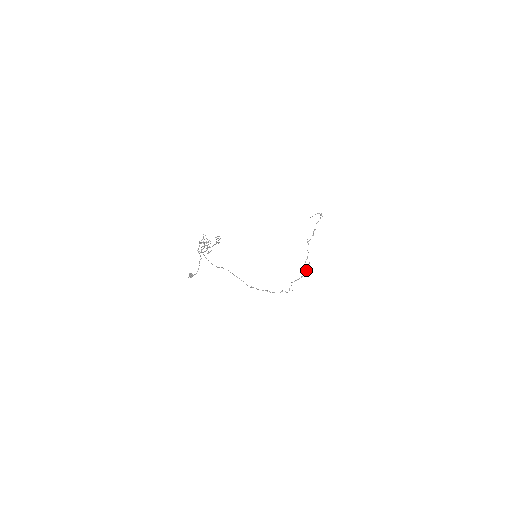
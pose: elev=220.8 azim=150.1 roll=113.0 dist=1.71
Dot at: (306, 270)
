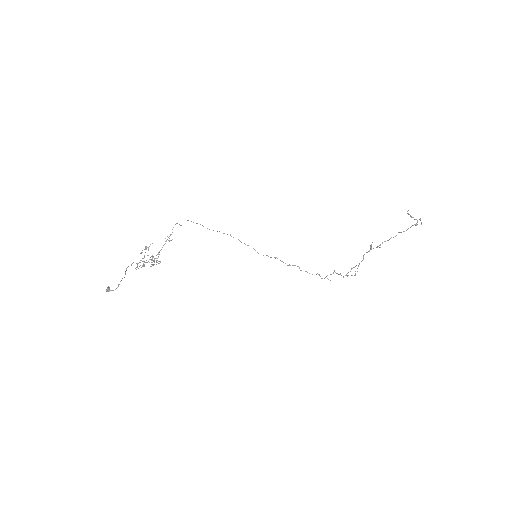
Dot at: occluded
